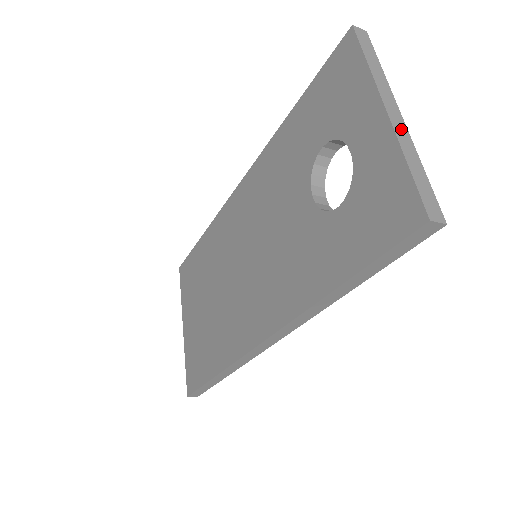
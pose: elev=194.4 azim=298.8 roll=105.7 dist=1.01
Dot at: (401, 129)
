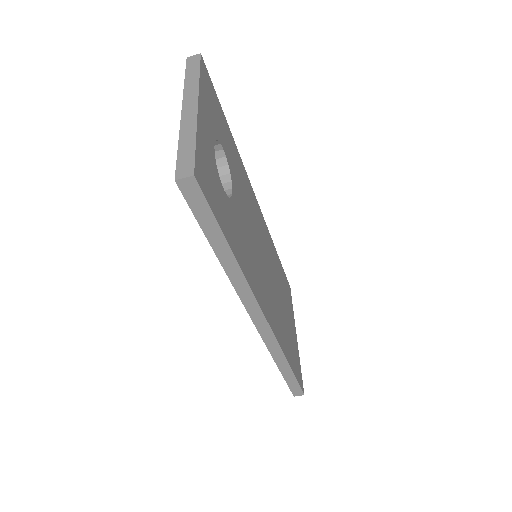
Dot at: (189, 118)
